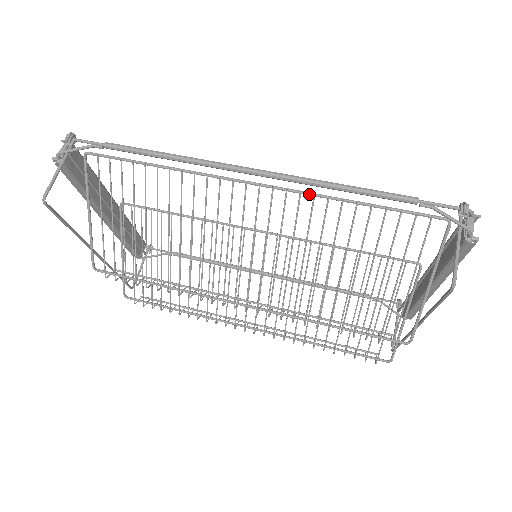
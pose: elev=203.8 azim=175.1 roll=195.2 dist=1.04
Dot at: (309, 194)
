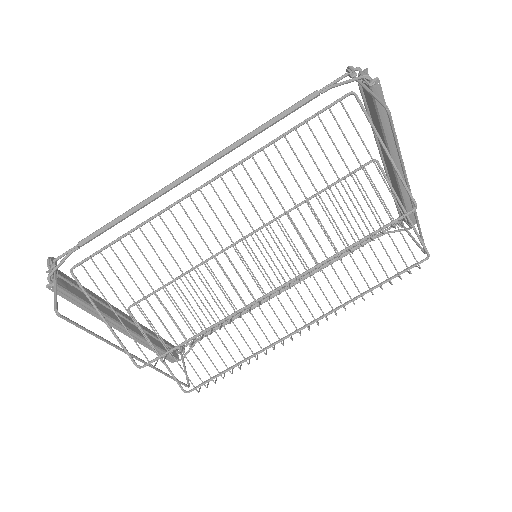
Dot at: (247, 158)
